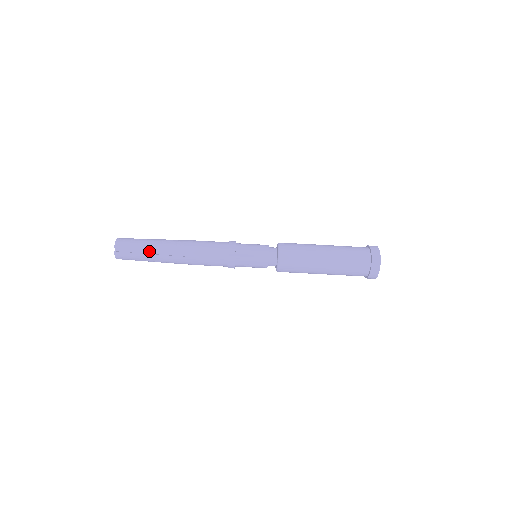
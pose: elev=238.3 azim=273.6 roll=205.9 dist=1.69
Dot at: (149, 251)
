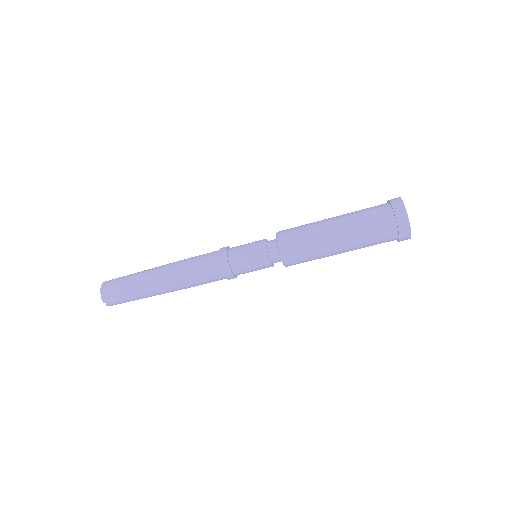
Dot at: (140, 294)
